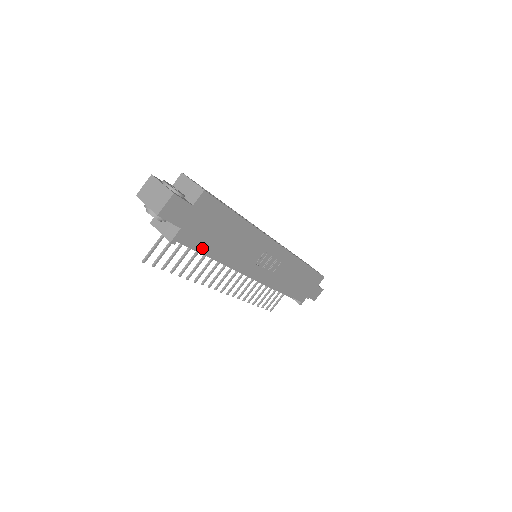
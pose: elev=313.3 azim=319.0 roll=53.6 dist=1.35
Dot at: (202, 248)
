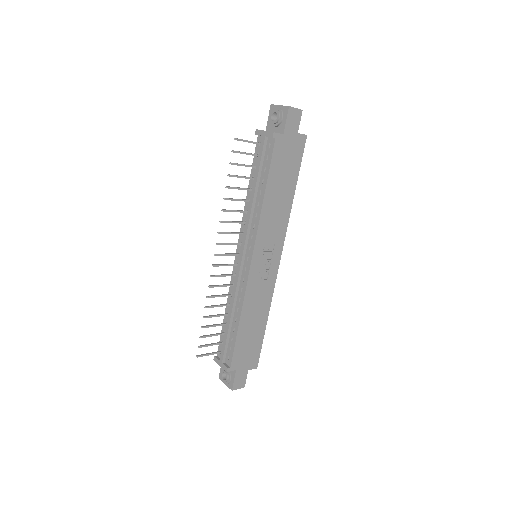
Dot at: (272, 169)
